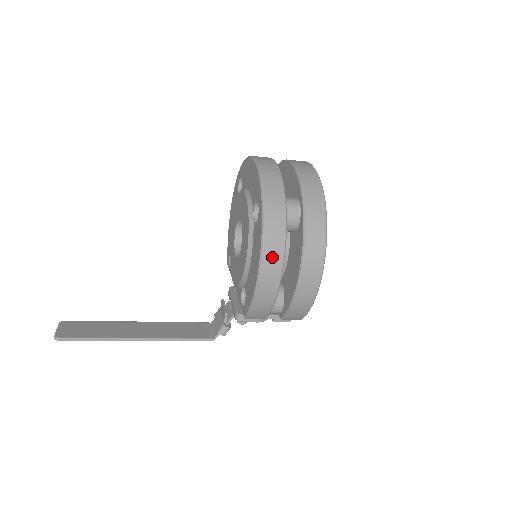
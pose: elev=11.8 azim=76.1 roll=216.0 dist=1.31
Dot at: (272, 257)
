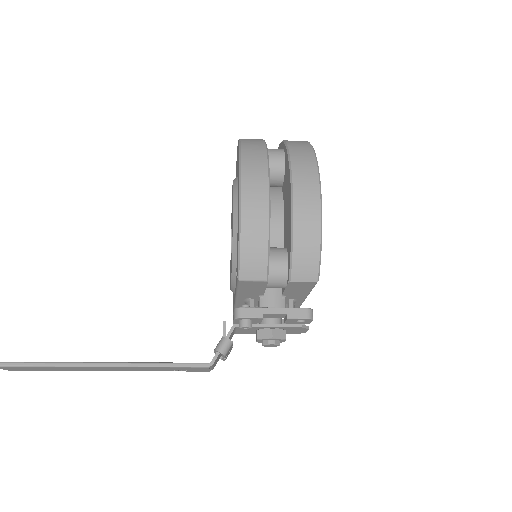
Dot at: (254, 172)
